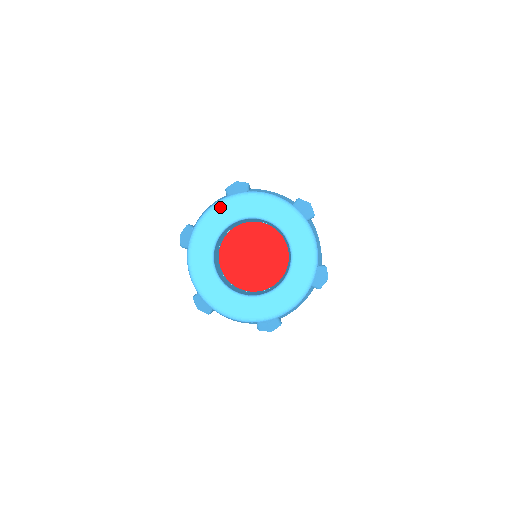
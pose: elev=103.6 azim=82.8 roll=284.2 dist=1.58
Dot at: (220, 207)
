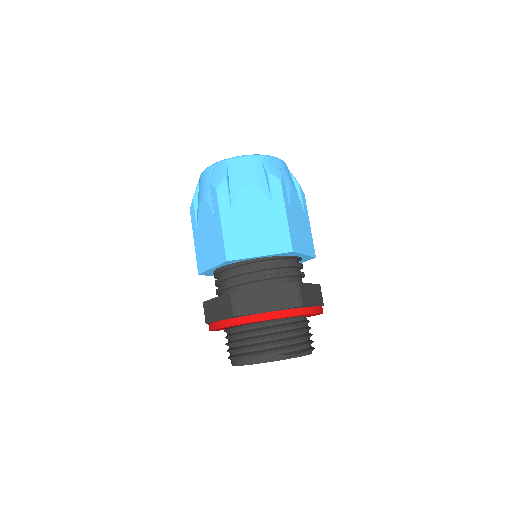
Dot at: occluded
